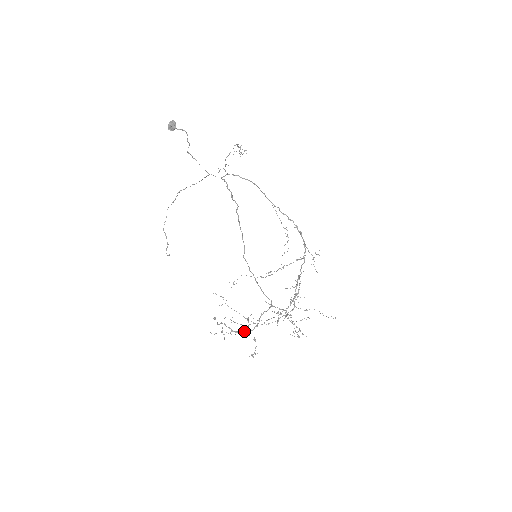
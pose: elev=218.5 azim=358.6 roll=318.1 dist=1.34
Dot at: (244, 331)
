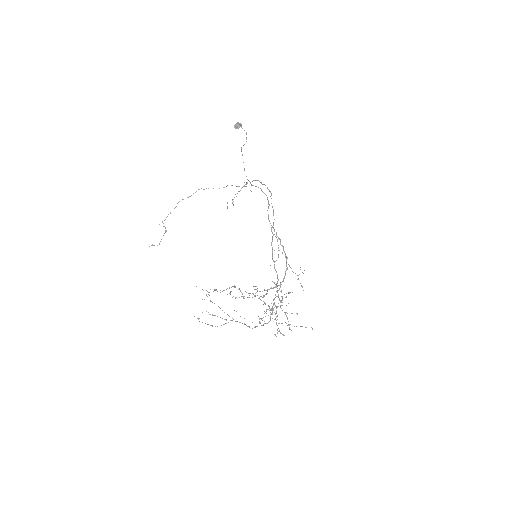
Dot at: (254, 295)
